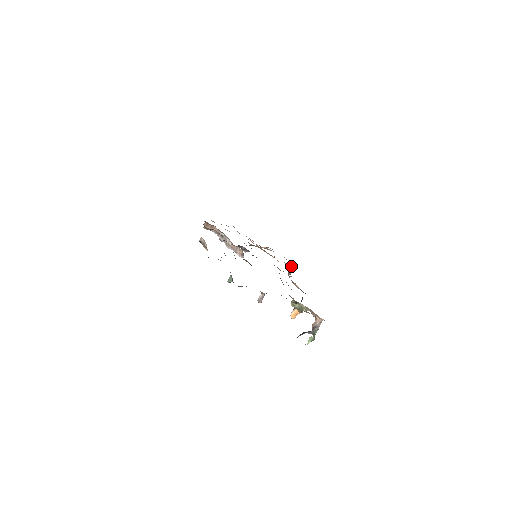
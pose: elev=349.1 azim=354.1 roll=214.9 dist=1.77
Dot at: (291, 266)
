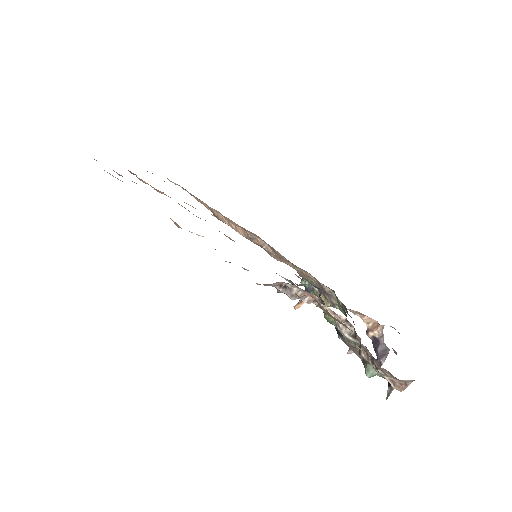
Dot at: (191, 195)
